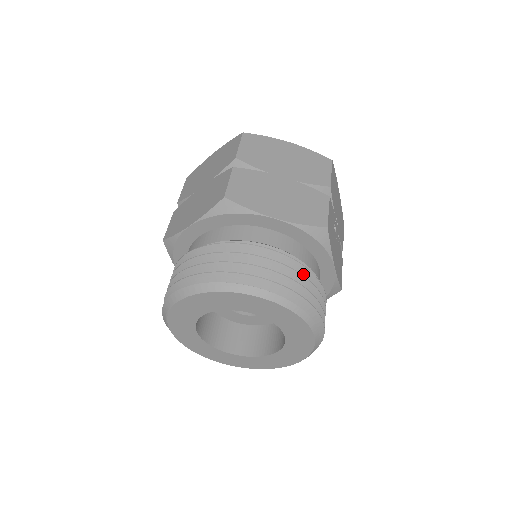
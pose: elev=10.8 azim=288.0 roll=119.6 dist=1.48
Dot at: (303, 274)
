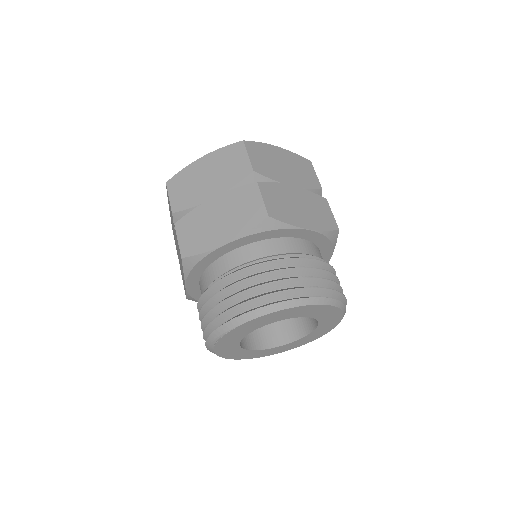
Dot at: occluded
